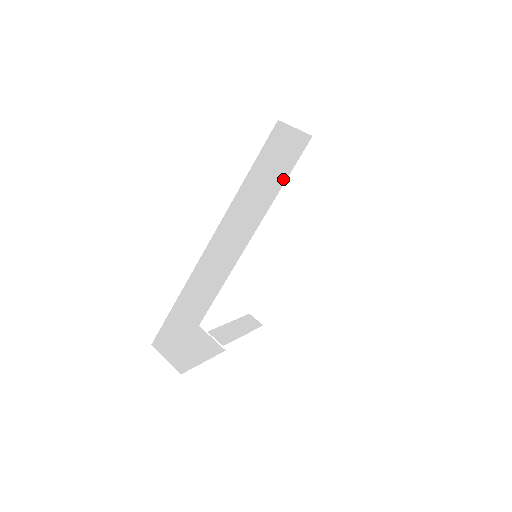
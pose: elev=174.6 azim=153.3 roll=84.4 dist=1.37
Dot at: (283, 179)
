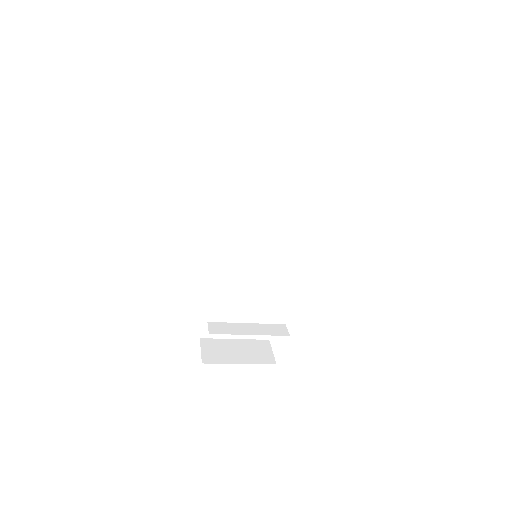
Dot at: (295, 183)
